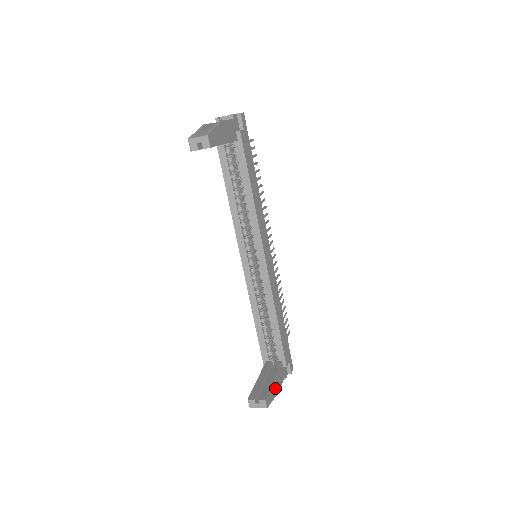
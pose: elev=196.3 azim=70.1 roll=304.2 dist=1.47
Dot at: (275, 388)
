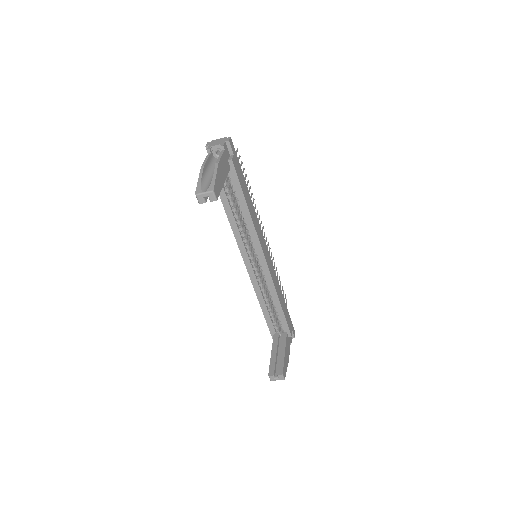
Dot at: (286, 359)
